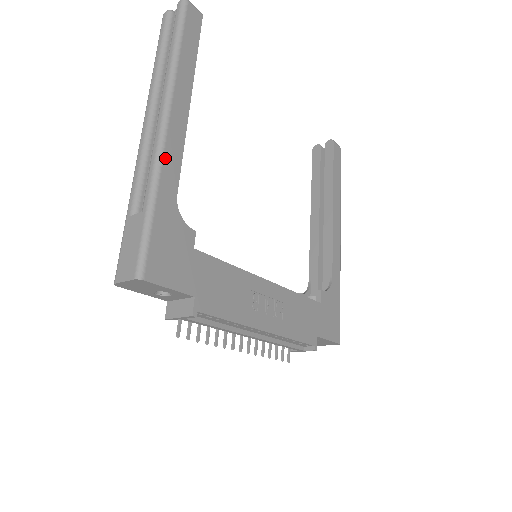
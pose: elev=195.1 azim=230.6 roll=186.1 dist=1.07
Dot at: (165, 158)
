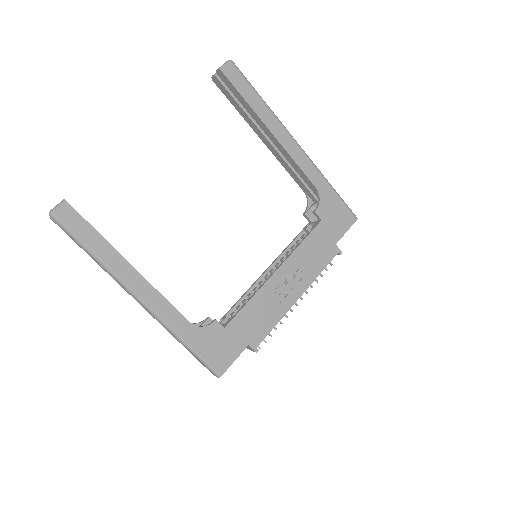
Dot at: (164, 318)
